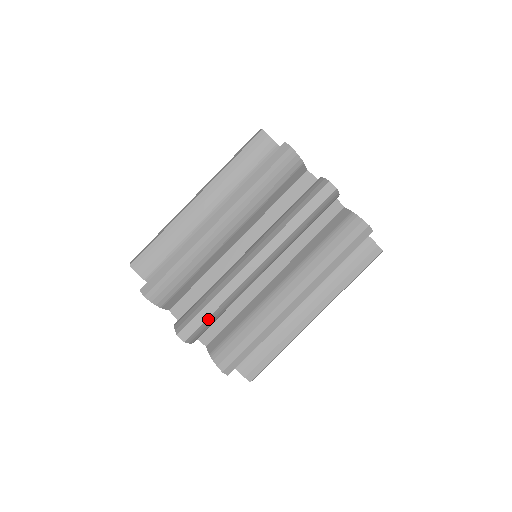
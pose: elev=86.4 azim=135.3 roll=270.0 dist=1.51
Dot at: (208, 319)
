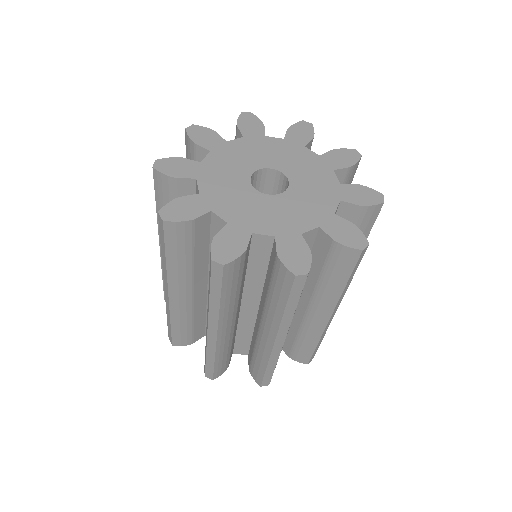
Dot at: (216, 366)
